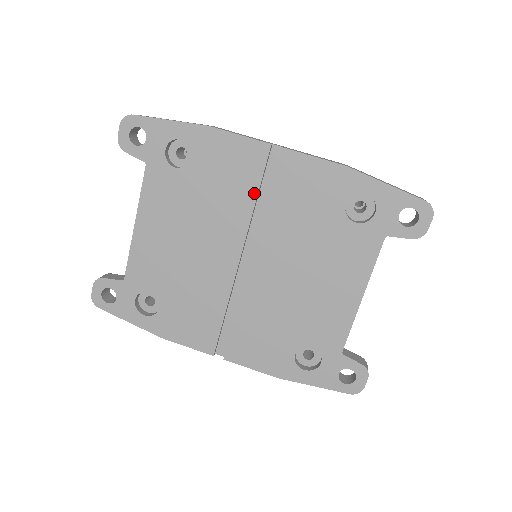
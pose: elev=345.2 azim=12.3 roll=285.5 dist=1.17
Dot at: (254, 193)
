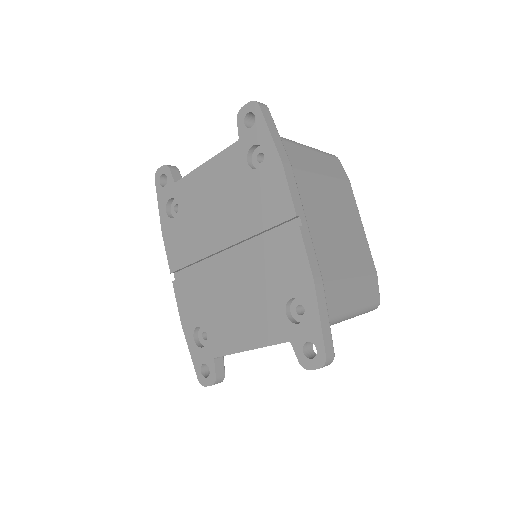
Dot at: (263, 228)
